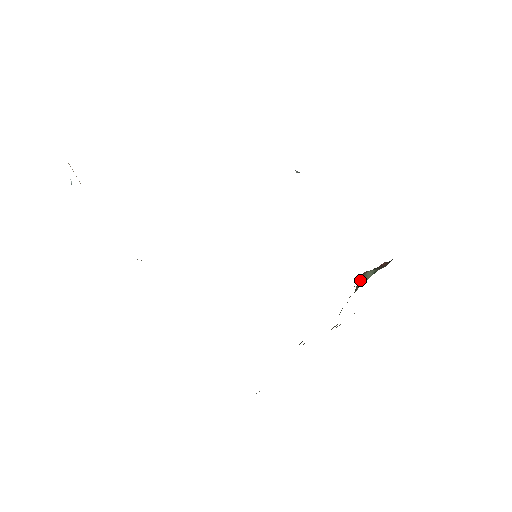
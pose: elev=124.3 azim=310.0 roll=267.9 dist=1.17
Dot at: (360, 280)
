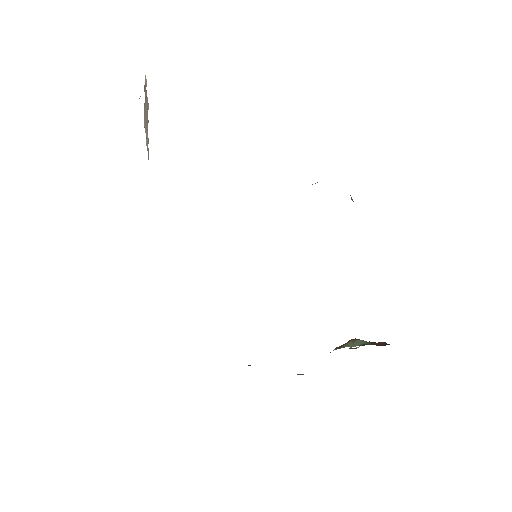
Dot at: (345, 343)
